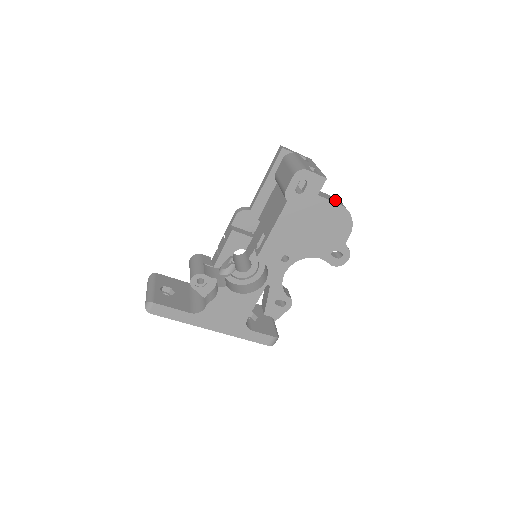
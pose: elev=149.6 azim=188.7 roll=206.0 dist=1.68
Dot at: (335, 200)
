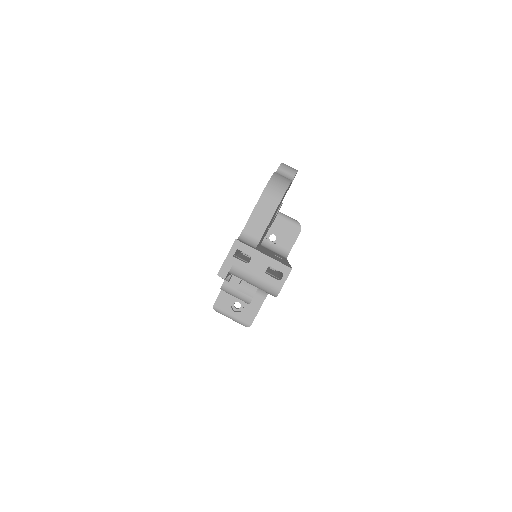
Dot at: (269, 205)
